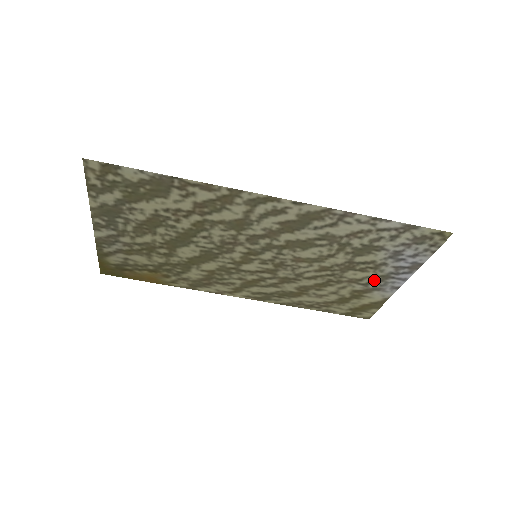
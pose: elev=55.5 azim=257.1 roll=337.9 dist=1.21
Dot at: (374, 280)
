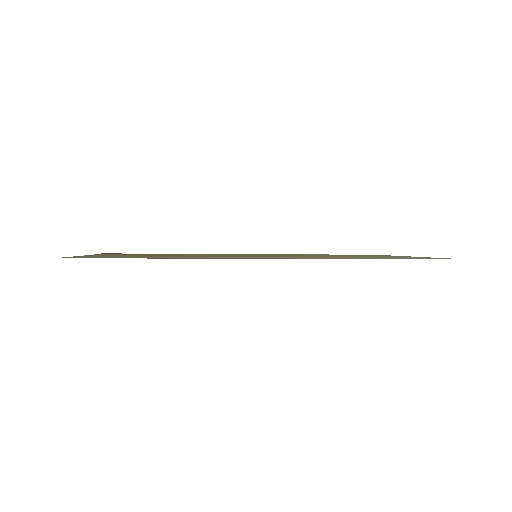
Dot at: occluded
